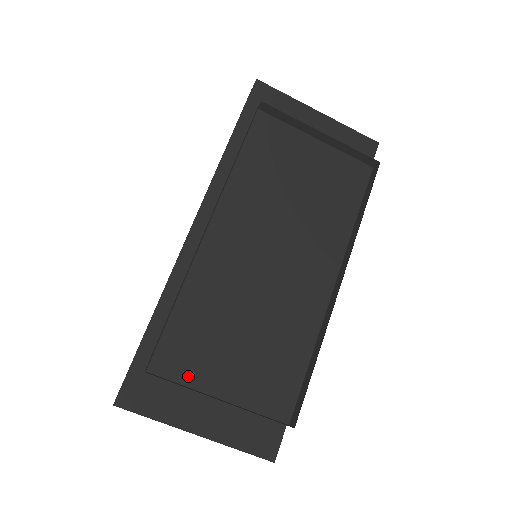
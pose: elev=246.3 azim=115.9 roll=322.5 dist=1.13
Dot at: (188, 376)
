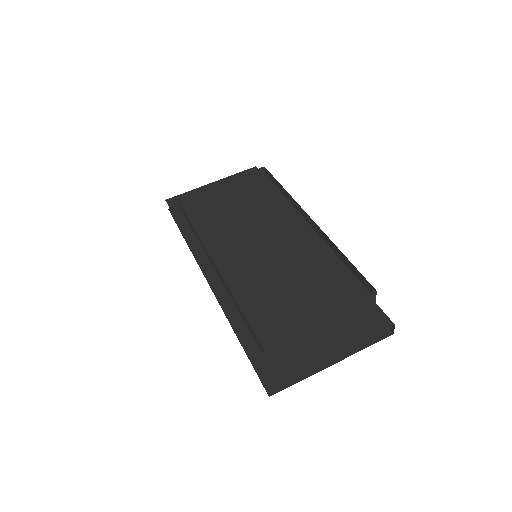
Dot at: occluded
